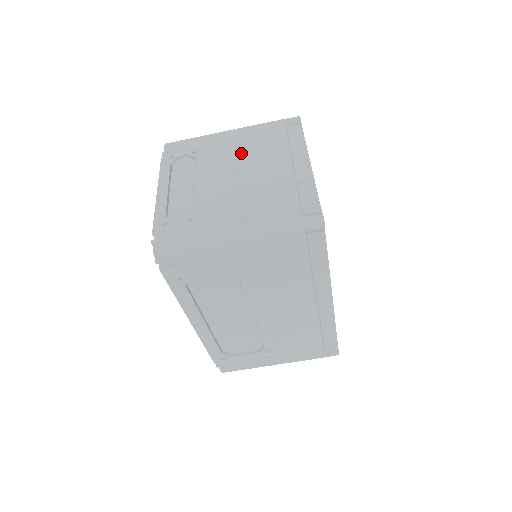
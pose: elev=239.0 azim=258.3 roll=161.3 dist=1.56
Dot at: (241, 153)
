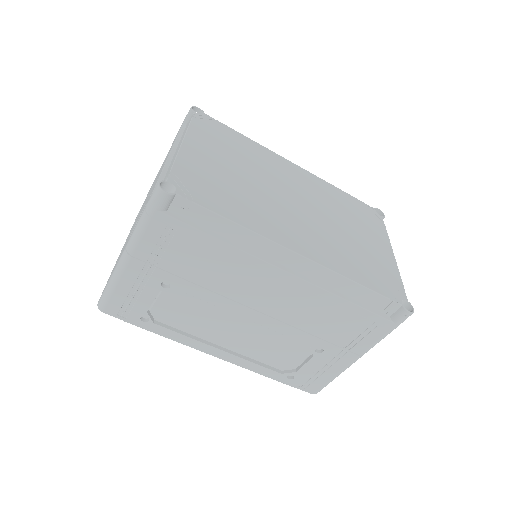
Dot at: occluded
